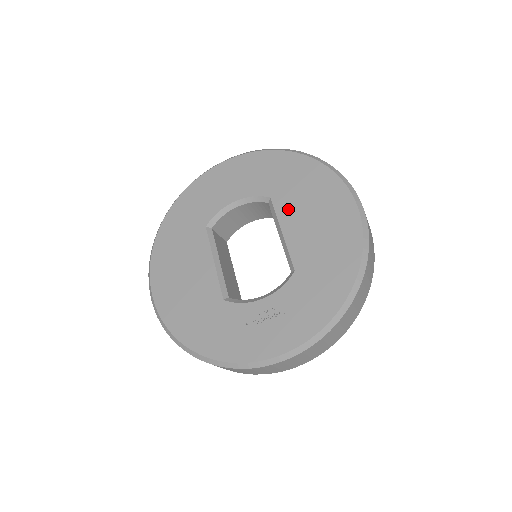
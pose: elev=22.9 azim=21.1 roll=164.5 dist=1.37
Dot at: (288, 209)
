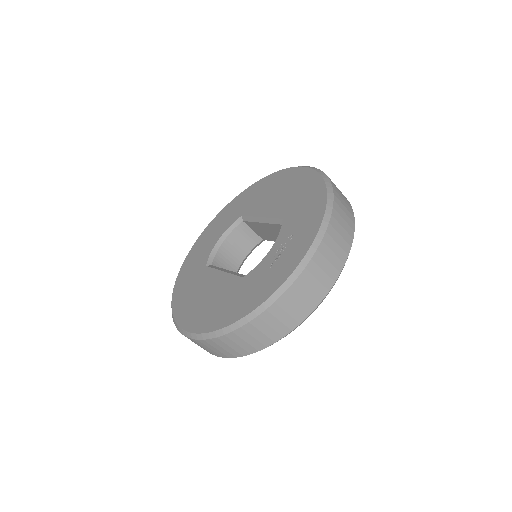
Dot at: (257, 207)
